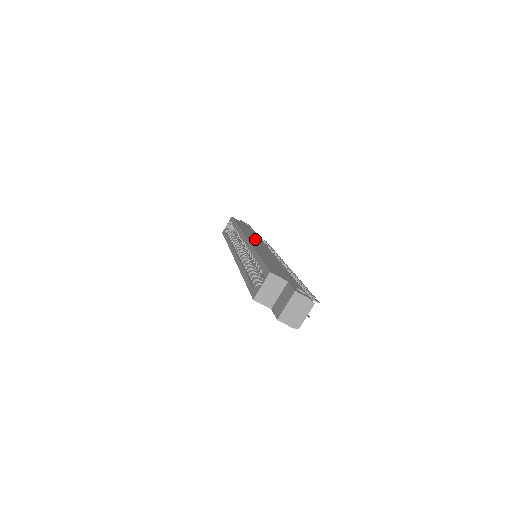
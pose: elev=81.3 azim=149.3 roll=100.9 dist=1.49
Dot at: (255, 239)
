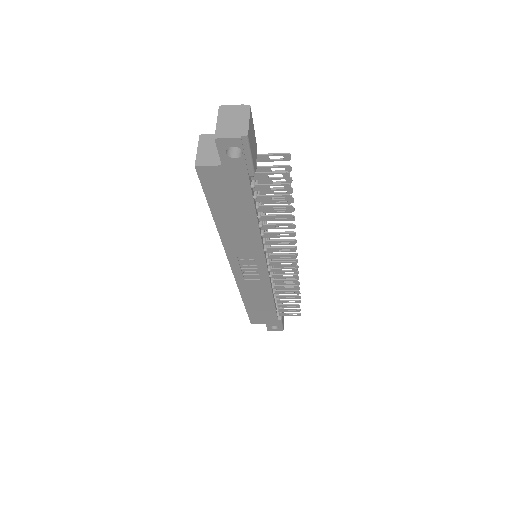
Dot at: occluded
